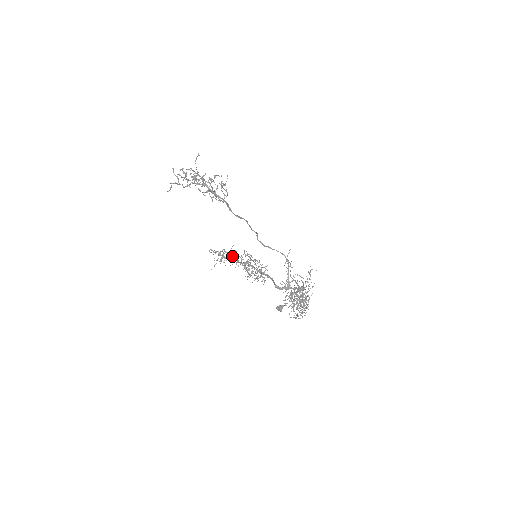
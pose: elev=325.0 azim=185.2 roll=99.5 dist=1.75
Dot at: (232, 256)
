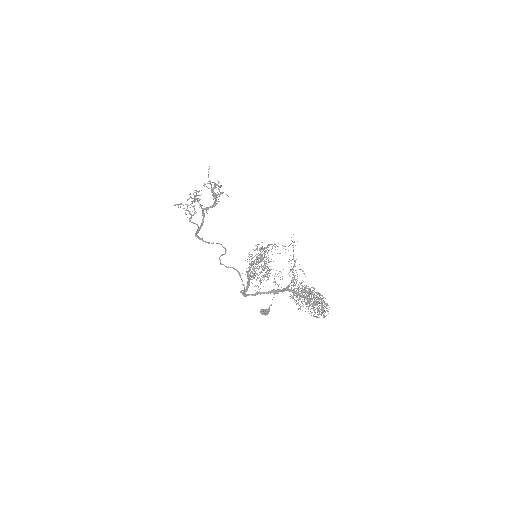
Dot at: (264, 253)
